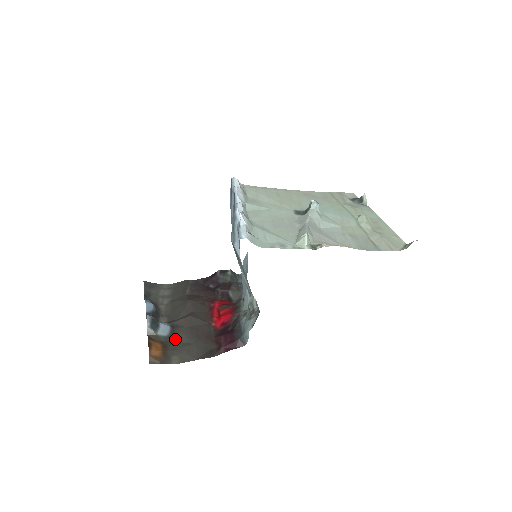
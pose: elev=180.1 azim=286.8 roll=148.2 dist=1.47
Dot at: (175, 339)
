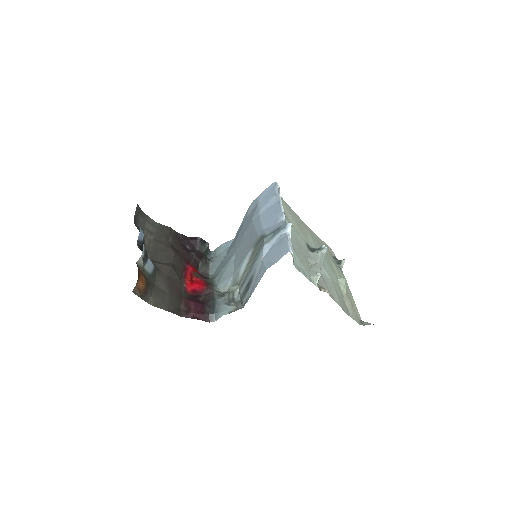
Dot at: (155, 280)
